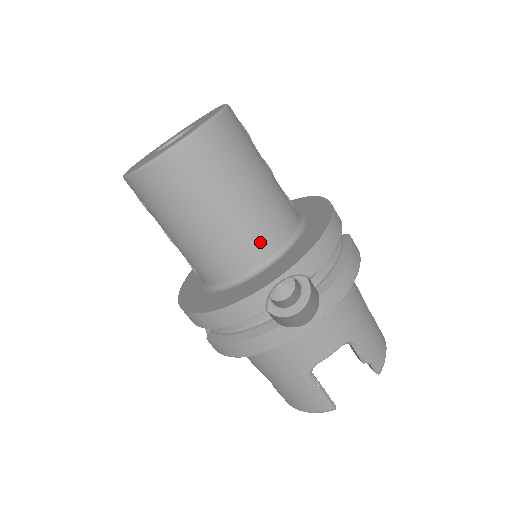
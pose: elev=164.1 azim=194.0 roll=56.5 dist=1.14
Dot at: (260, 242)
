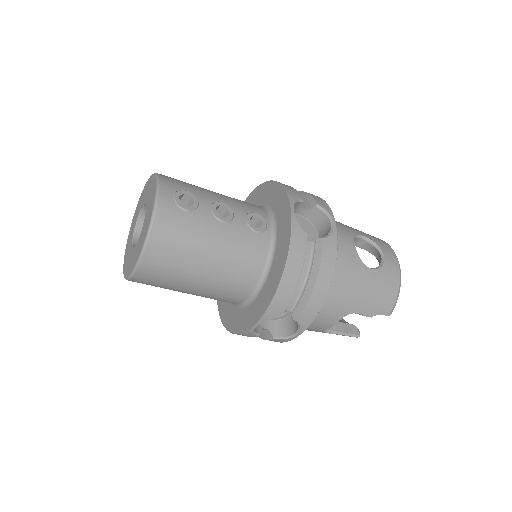
Dot at: (236, 291)
